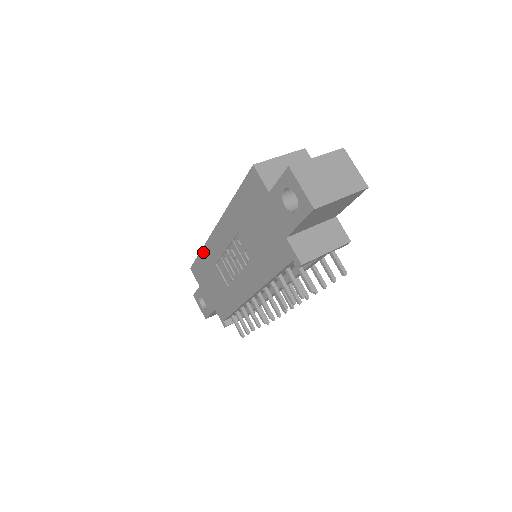
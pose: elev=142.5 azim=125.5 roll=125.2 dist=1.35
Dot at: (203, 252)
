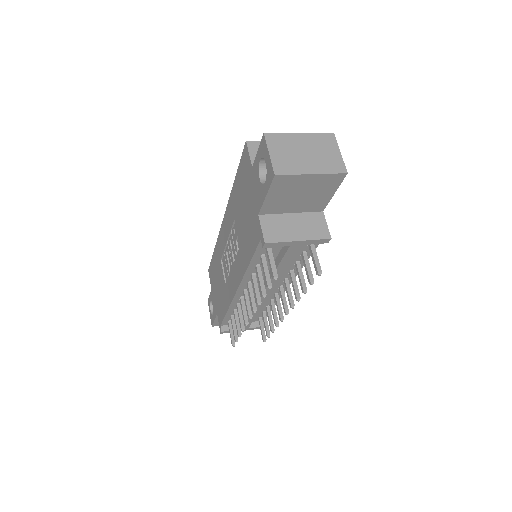
Dot at: (215, 249)
